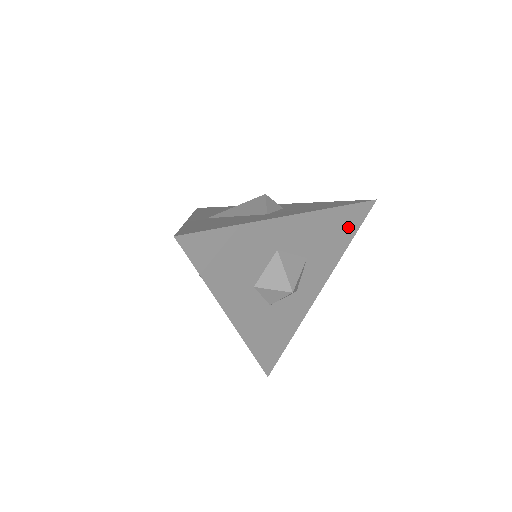
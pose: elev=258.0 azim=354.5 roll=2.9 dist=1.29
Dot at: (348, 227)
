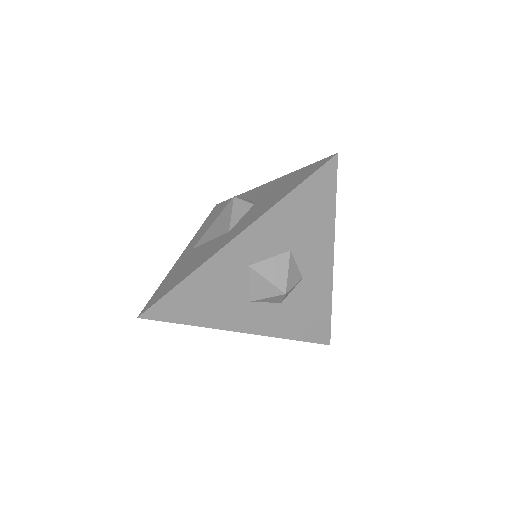
Dot at: (320, 198)
